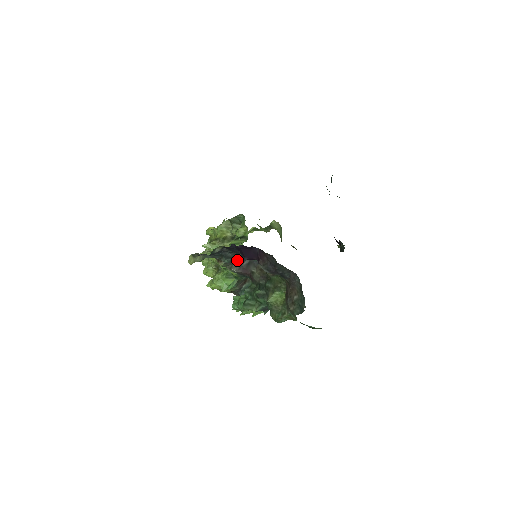
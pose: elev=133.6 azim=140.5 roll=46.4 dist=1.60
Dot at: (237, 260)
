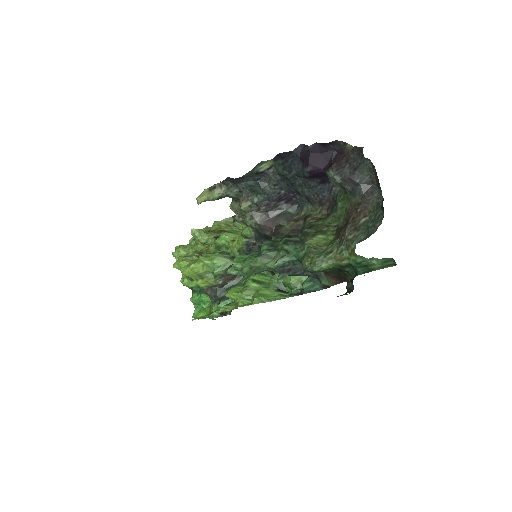
Dot at: (269, 204)
